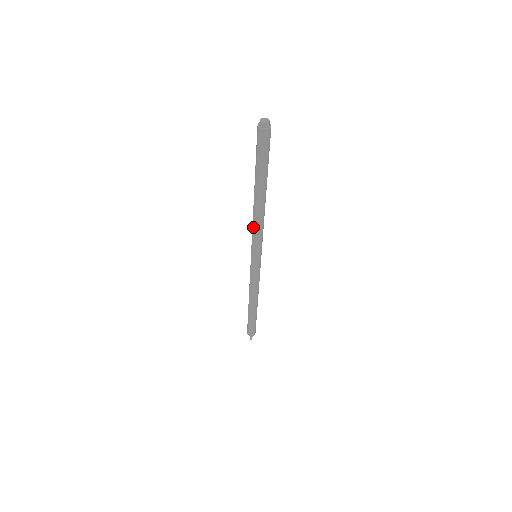
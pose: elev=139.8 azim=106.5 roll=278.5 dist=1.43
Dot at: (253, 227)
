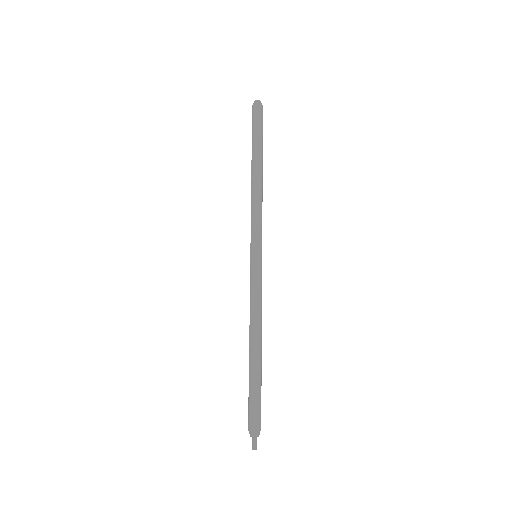
Dot at: (251, 209)
